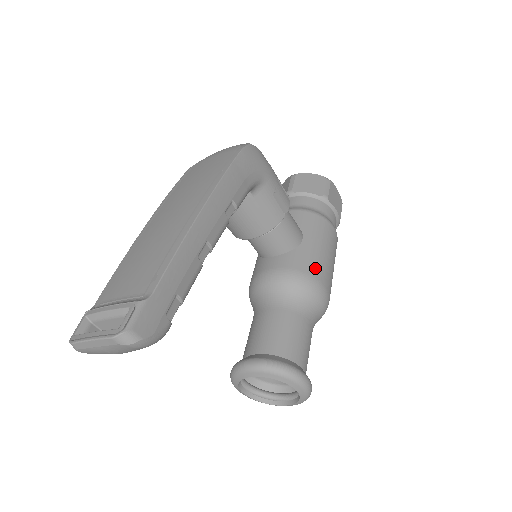
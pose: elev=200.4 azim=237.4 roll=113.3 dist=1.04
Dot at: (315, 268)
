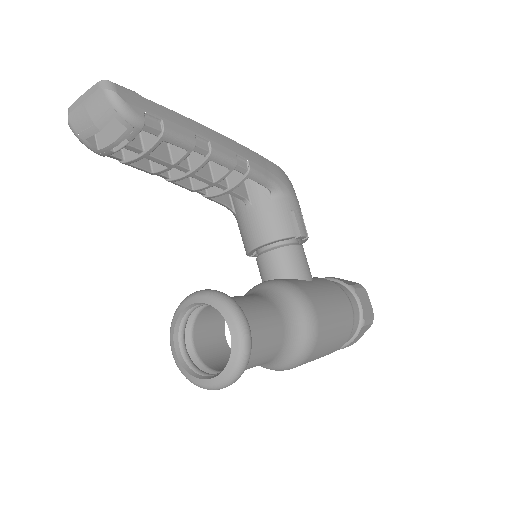
Dot at: (311, 292)
